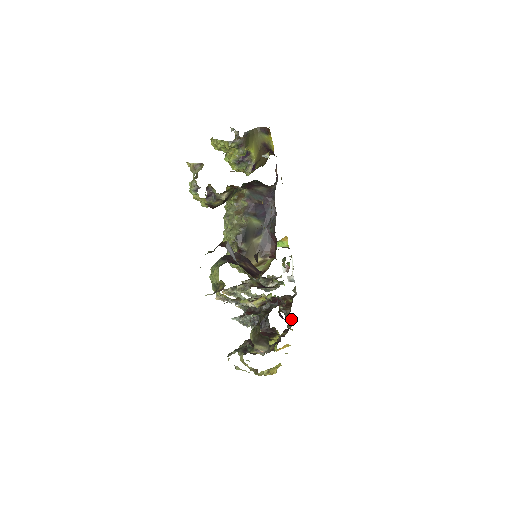
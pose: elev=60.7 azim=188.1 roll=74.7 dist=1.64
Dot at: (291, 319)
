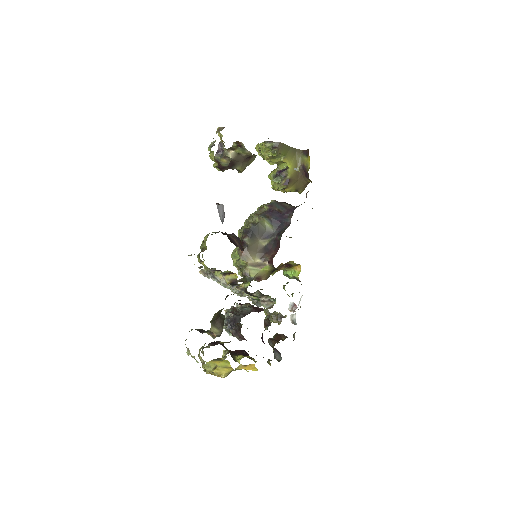
Dot at: (278, 360)
